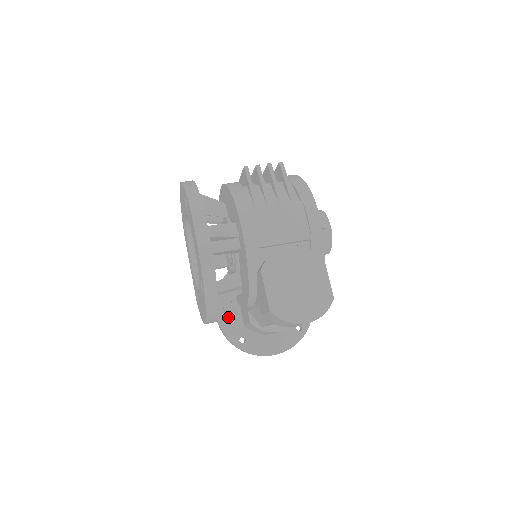
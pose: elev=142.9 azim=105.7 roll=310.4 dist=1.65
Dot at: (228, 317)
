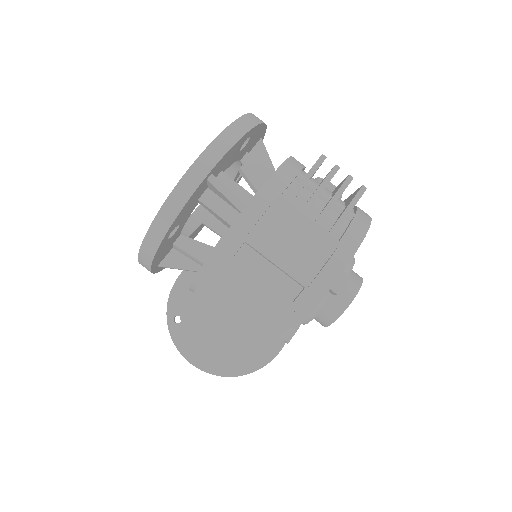
Dot at: (188, 287)
